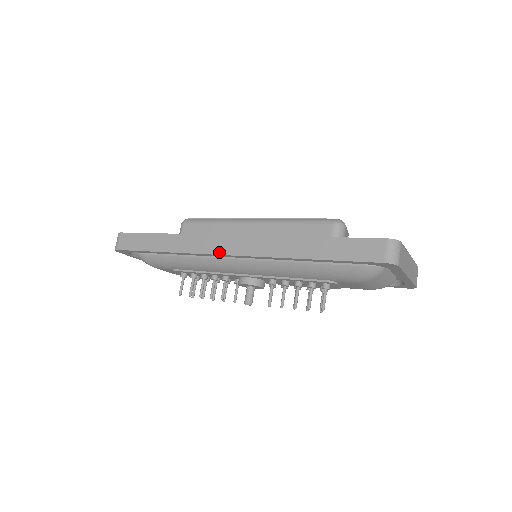
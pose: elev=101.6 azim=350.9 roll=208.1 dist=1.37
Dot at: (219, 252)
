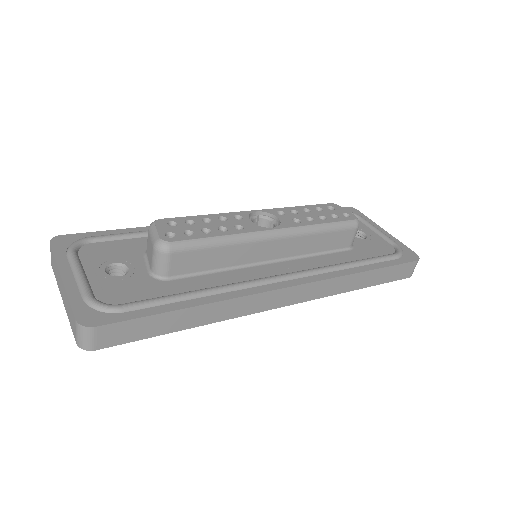
Dot at: (276, 307)
